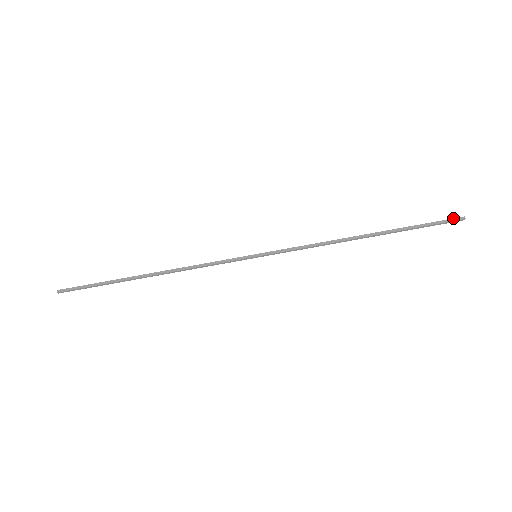
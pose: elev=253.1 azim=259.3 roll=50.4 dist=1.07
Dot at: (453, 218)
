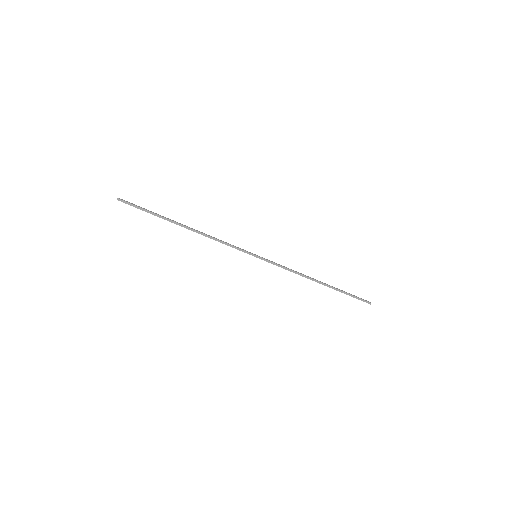
Dot at: (366, 301)
